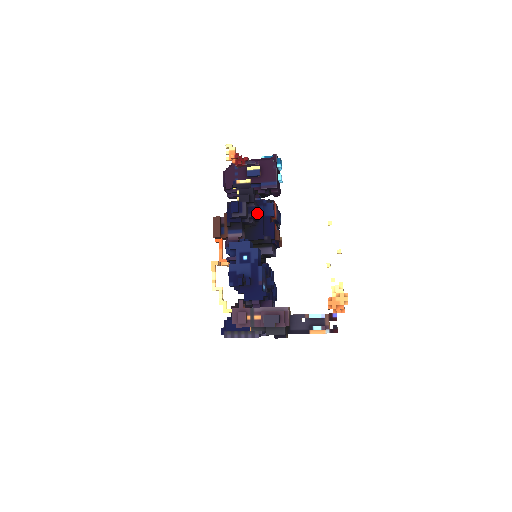
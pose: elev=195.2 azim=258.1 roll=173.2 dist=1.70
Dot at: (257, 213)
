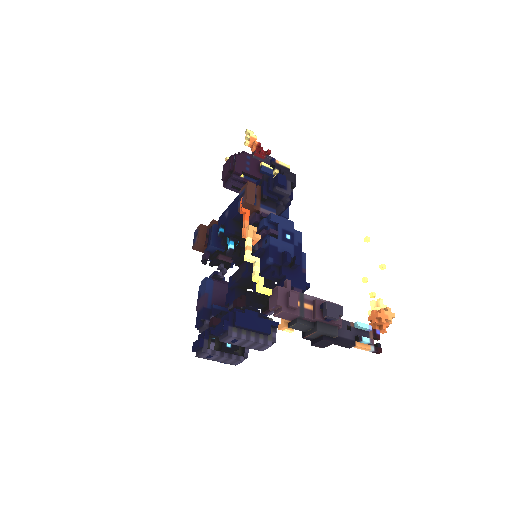
Dot at: occluded
